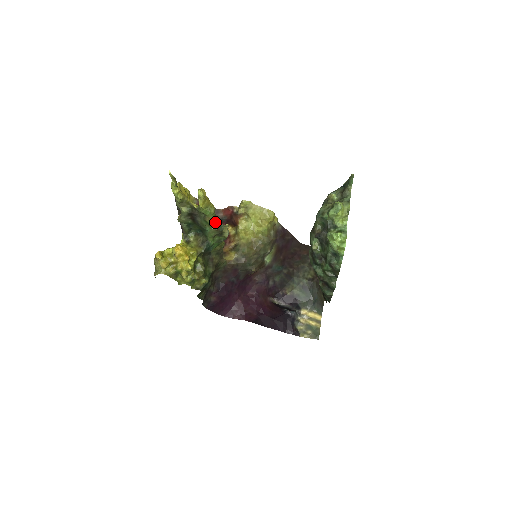
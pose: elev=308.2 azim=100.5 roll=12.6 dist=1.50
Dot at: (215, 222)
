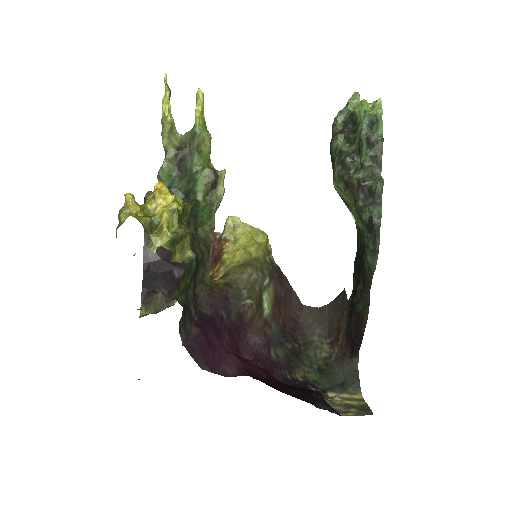
Dot at: (209, 164)
